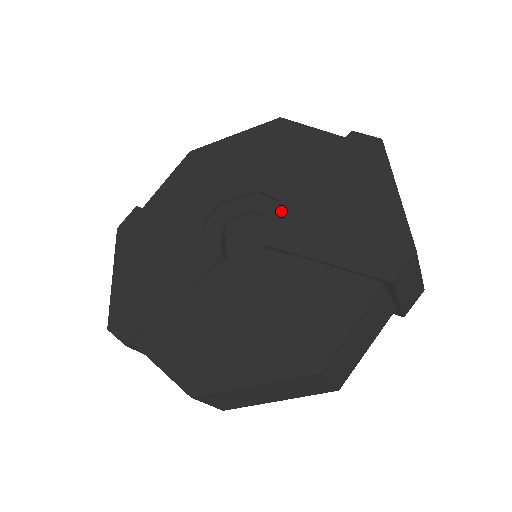
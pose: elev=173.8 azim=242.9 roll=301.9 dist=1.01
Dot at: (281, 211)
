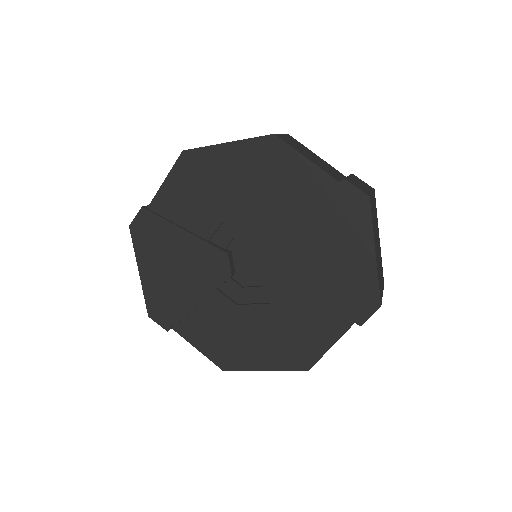
Dot at: (279, 248)
